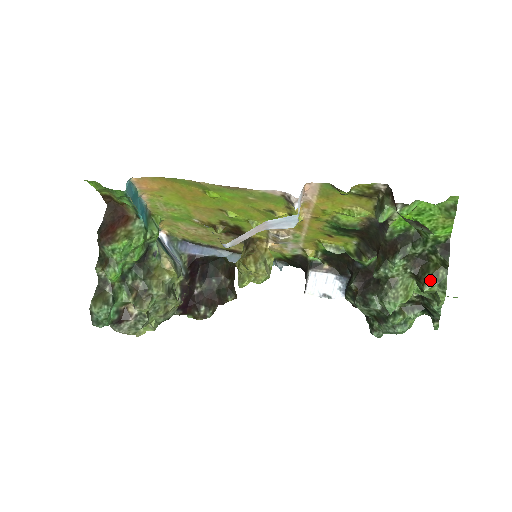
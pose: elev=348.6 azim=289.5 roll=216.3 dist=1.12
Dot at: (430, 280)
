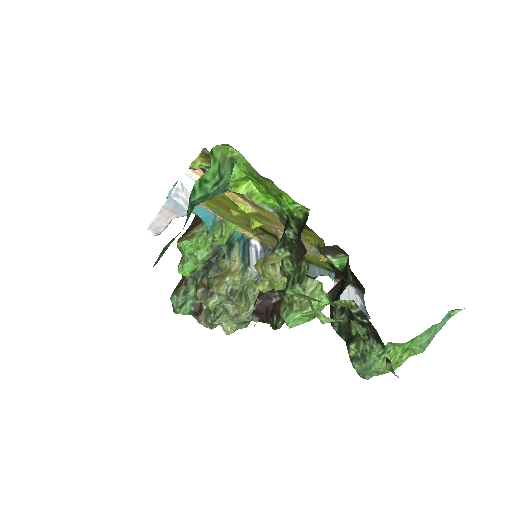
Dot at: (292, 277)
